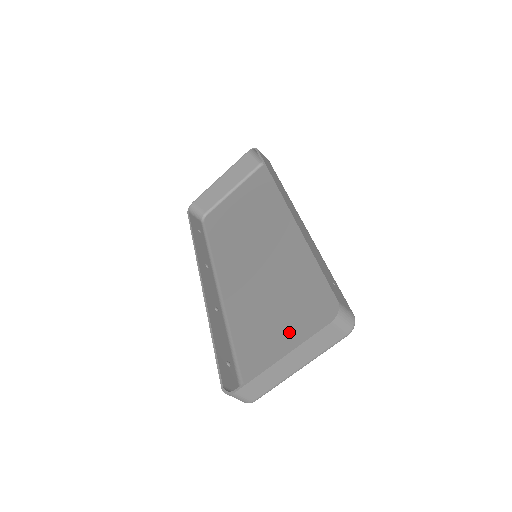
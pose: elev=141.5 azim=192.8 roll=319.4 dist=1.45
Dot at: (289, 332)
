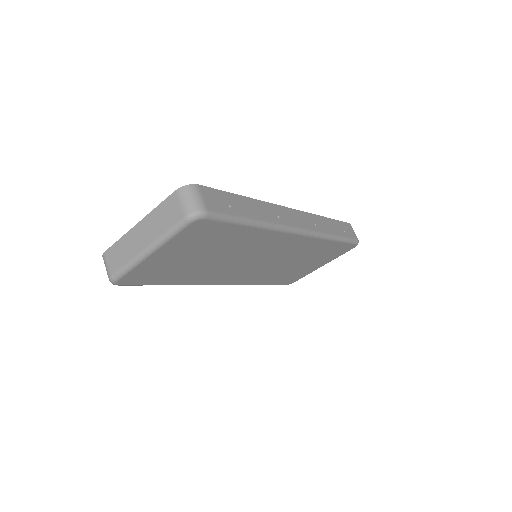
Dot at: (185, 252)
